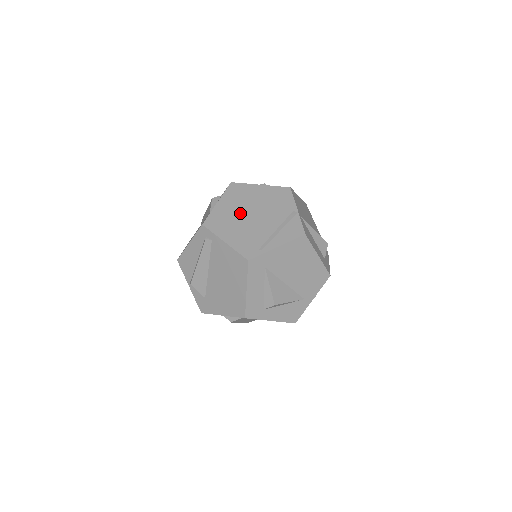
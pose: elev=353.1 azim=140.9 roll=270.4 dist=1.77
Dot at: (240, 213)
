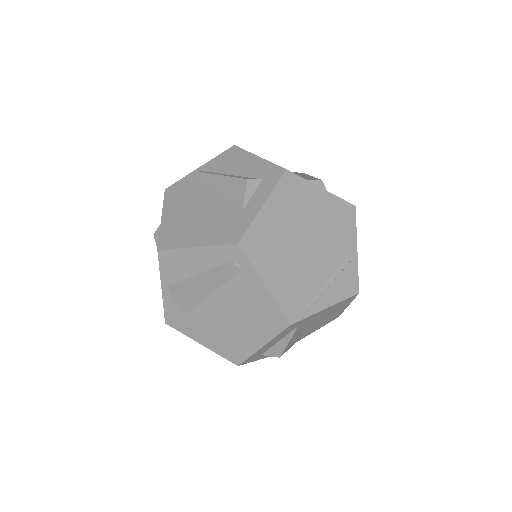
Dot at: (291, 235)
